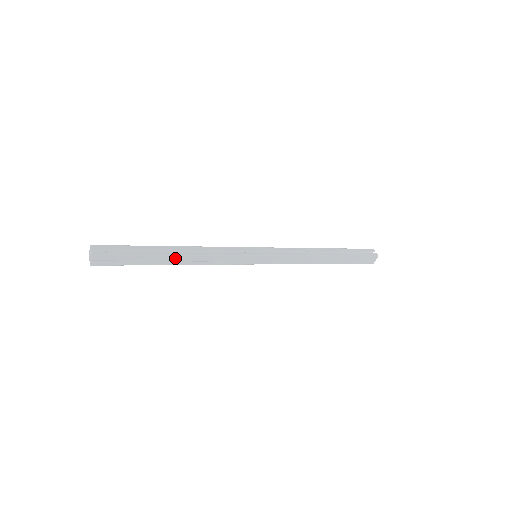
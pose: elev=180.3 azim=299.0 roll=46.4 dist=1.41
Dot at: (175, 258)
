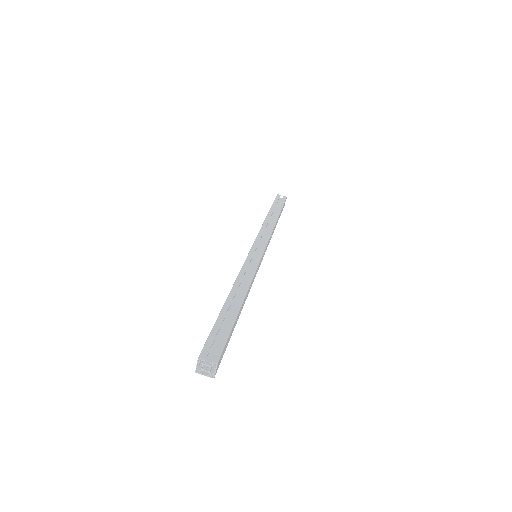
Dot at: (242, 306)
